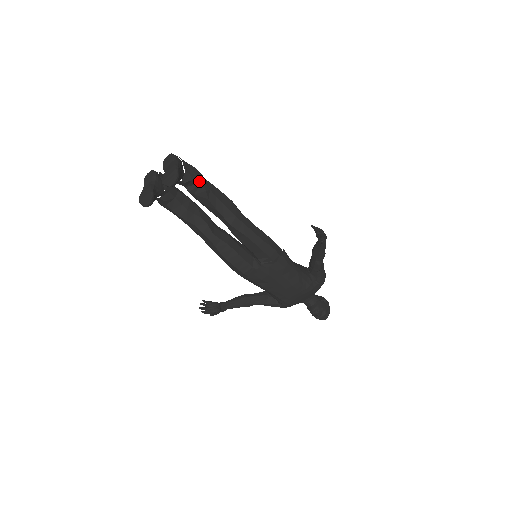
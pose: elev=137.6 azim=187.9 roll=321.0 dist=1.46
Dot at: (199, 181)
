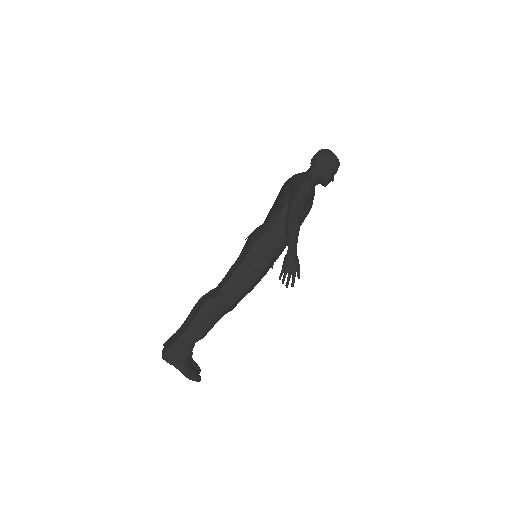
Dot at: (194, 345)
